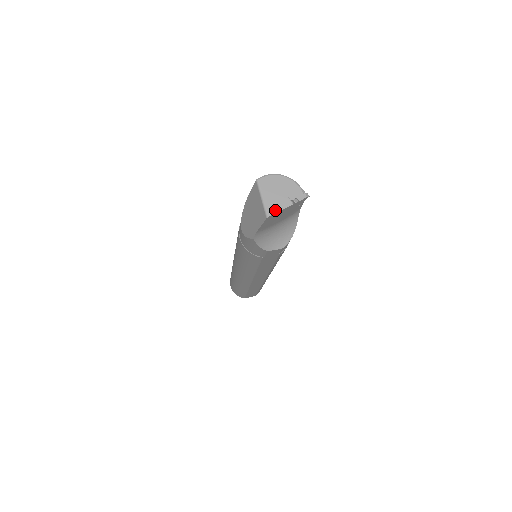
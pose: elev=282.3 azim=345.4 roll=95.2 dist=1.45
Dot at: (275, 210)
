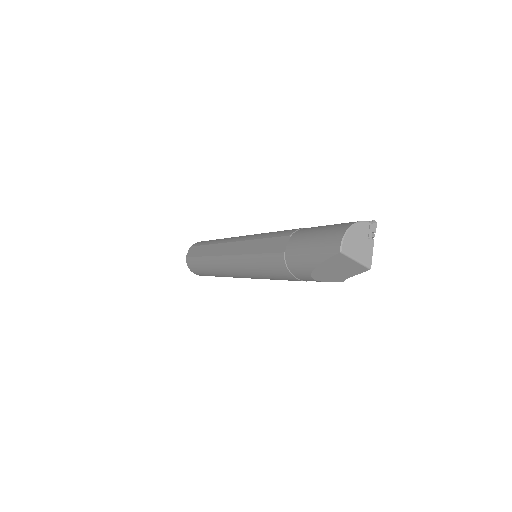
Dot at: (370, 258)
